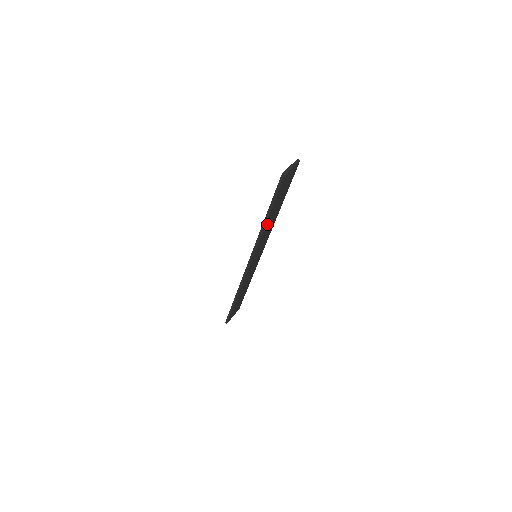
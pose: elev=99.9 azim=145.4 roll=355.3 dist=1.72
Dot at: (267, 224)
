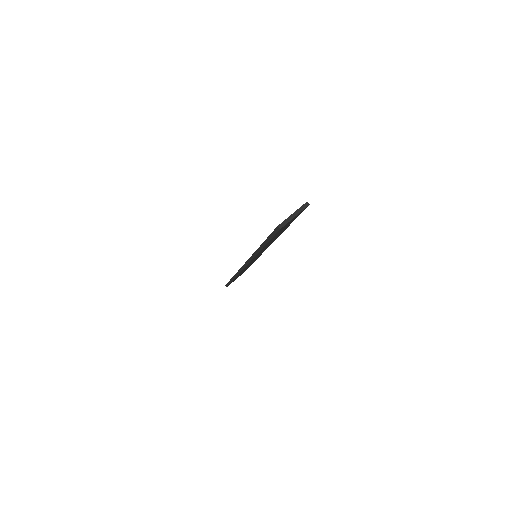
Dot at: (264, 247)
